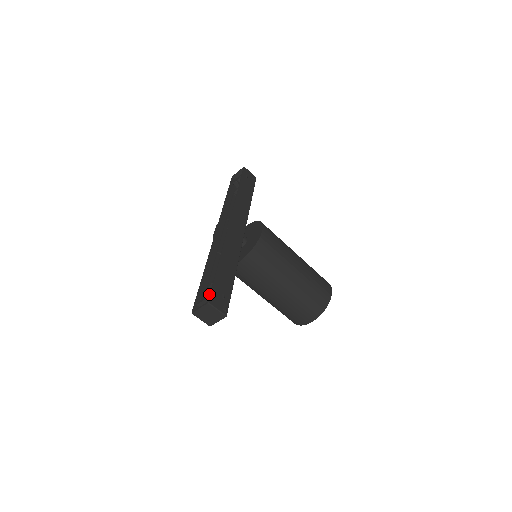
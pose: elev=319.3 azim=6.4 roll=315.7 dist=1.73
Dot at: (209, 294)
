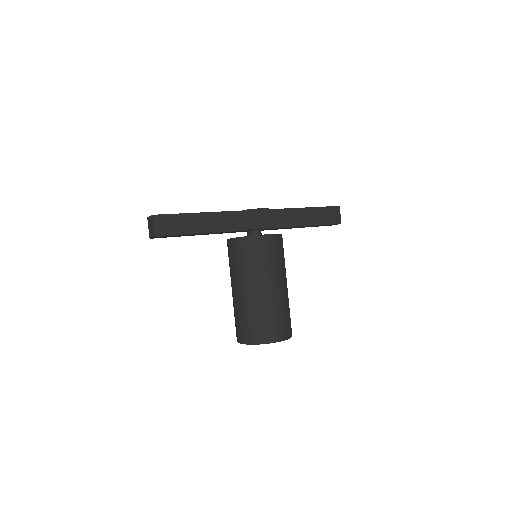
Dot at: (166, 216)
